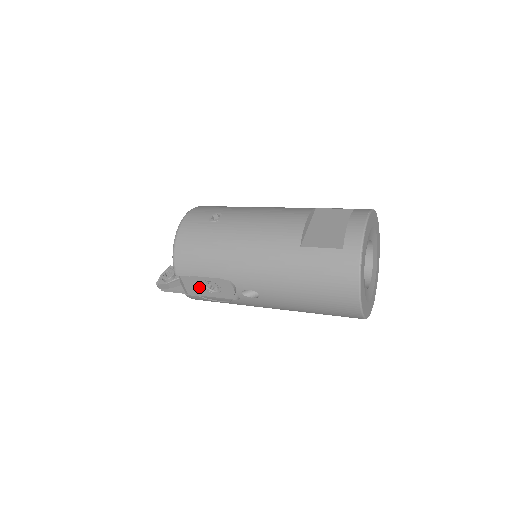
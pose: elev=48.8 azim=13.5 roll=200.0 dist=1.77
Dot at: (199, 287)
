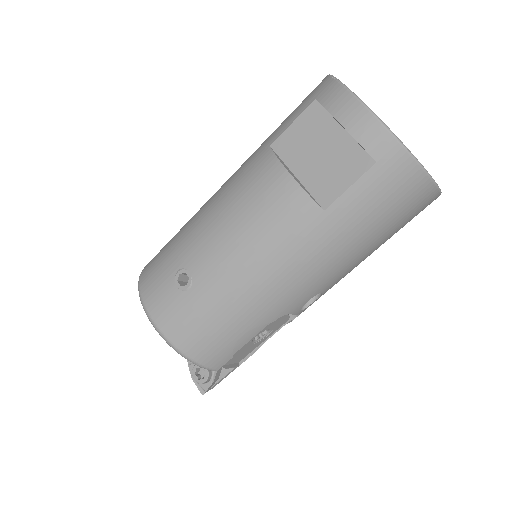
Dot at: (247, 349)
